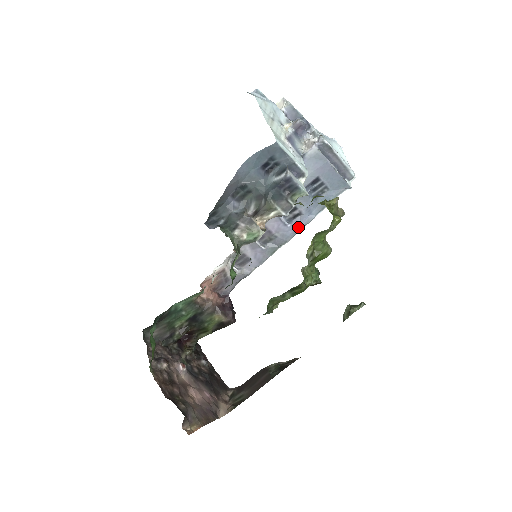
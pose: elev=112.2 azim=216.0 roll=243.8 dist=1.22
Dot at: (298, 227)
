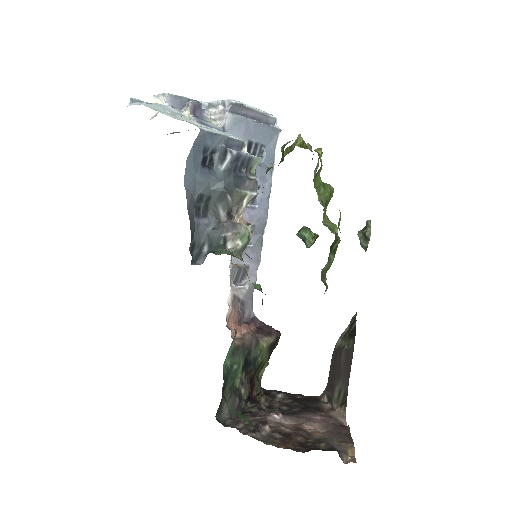
Dot at: (265, 202)
